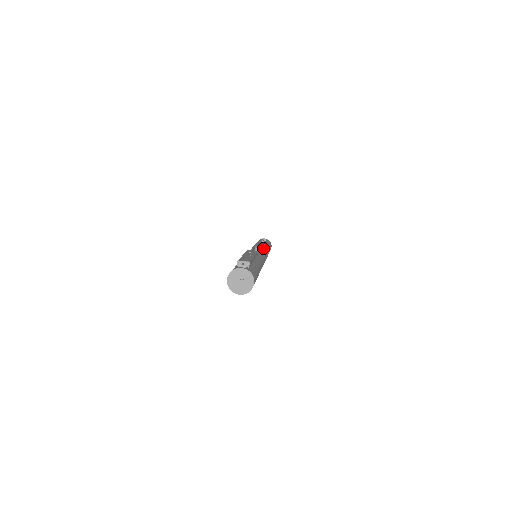
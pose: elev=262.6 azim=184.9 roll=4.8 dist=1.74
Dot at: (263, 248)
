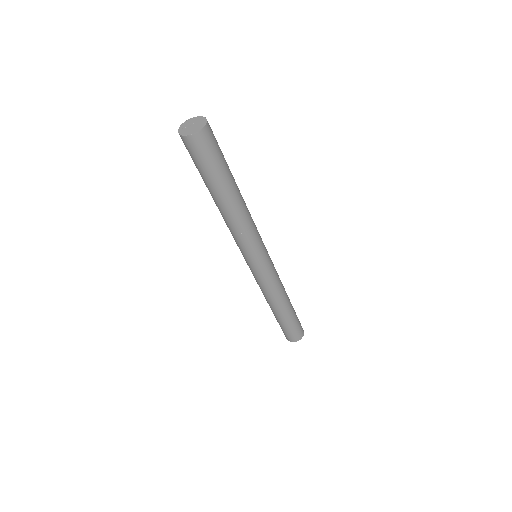
Dot at: occluded
